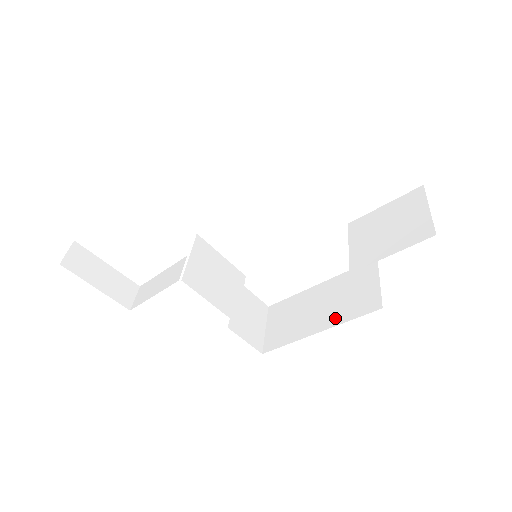
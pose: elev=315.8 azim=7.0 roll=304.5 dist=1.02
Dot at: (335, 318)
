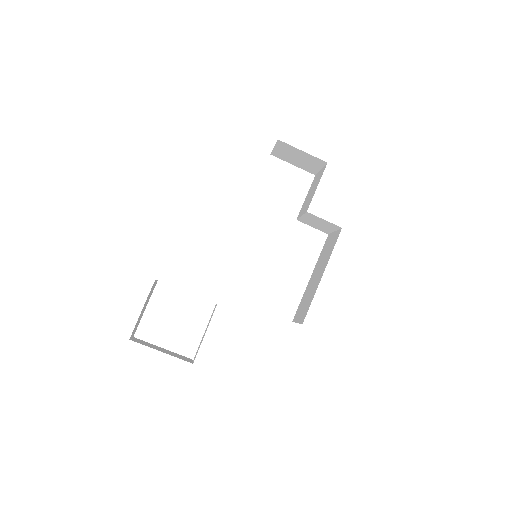
Dot at: (326, 262)
